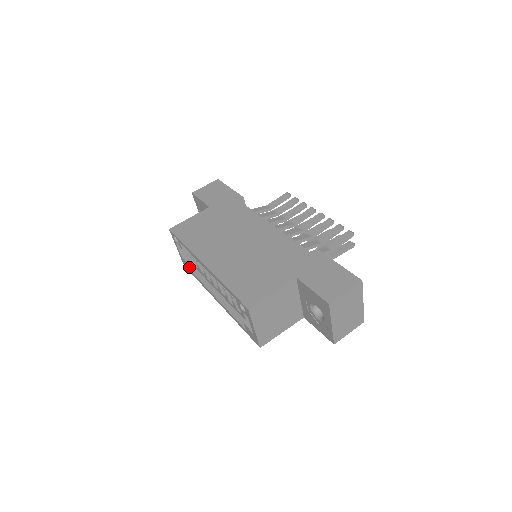
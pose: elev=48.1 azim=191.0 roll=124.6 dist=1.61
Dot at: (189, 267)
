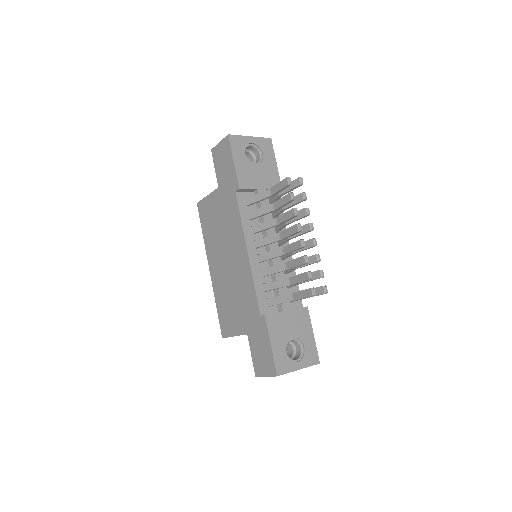
Dot at: occluded
